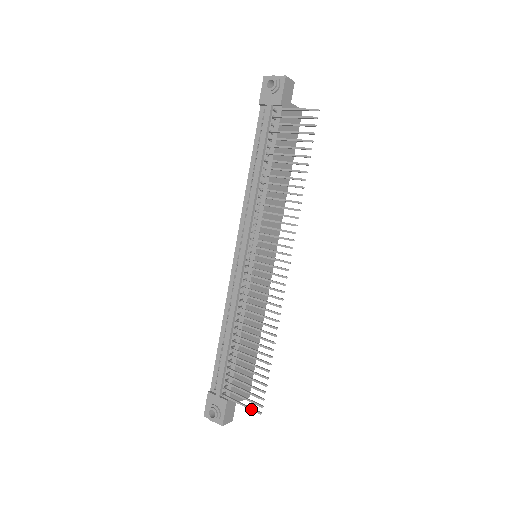
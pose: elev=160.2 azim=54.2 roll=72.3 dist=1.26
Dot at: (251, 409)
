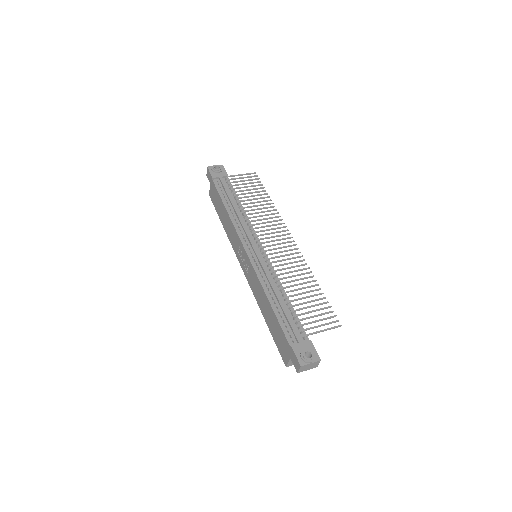
Dot at: (333, 327)
